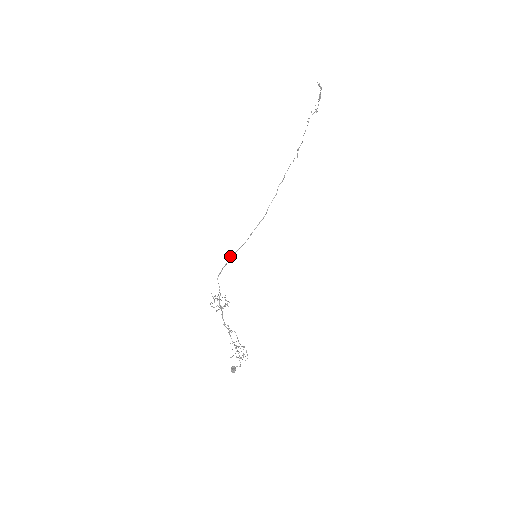
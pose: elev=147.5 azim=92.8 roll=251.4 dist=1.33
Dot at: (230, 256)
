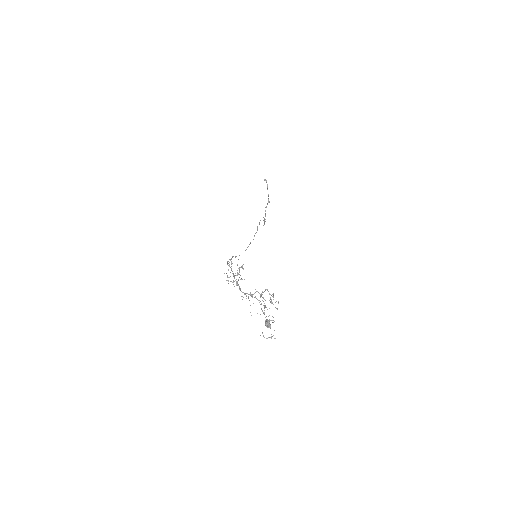
Dot at: (233, 256)
